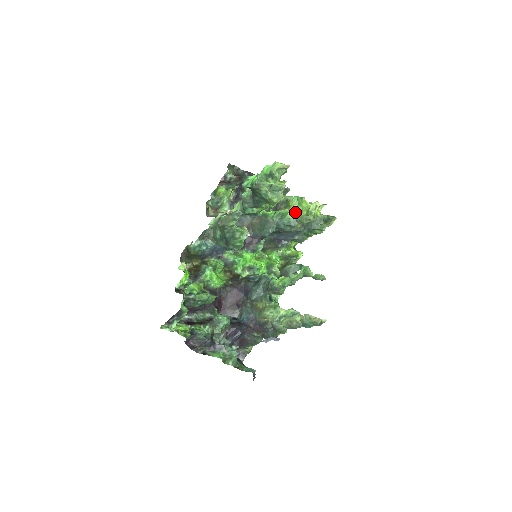
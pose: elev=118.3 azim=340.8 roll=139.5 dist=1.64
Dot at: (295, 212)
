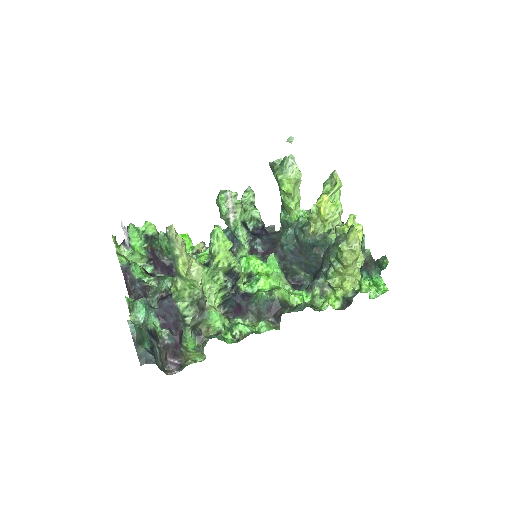
Dot at: occluded
